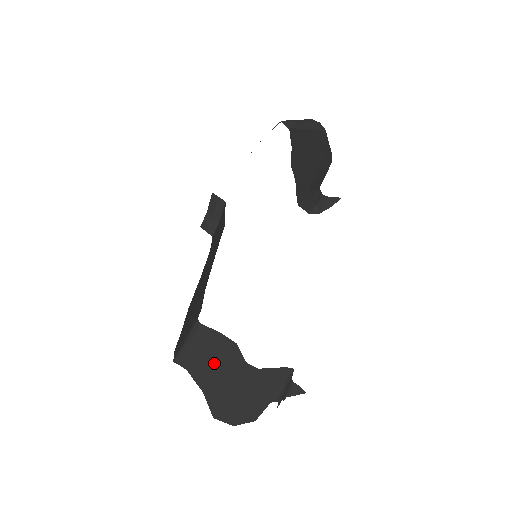
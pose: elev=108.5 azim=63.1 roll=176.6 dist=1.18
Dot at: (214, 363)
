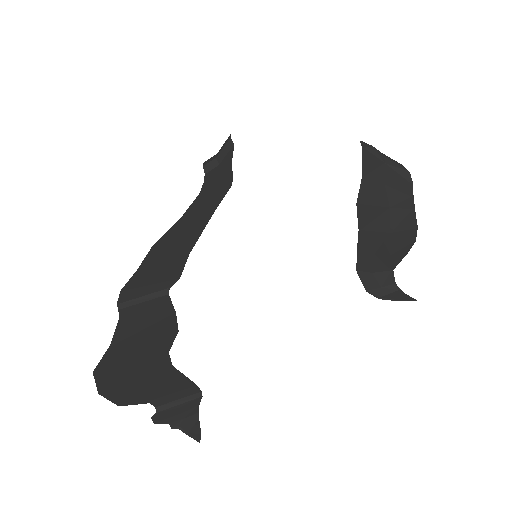
Dot at: (144, 331)
